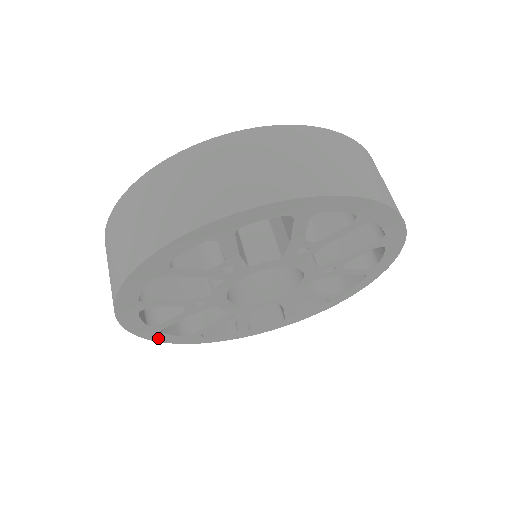
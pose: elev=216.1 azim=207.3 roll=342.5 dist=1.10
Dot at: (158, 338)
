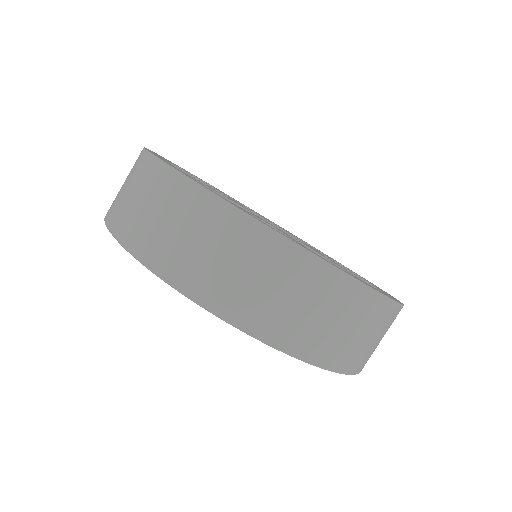
Dot at: occluded
